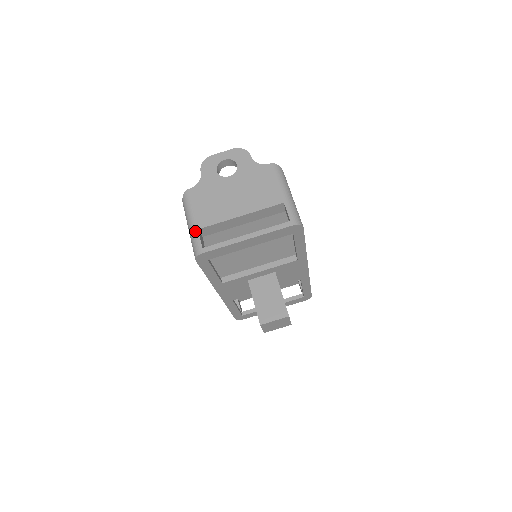
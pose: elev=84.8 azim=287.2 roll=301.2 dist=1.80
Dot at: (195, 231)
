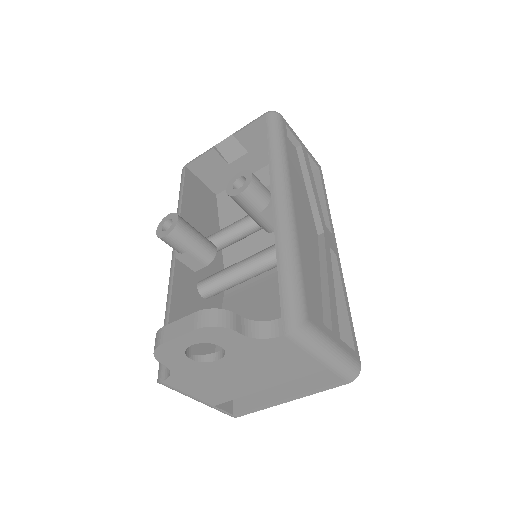
Dot at: (211, 407)
